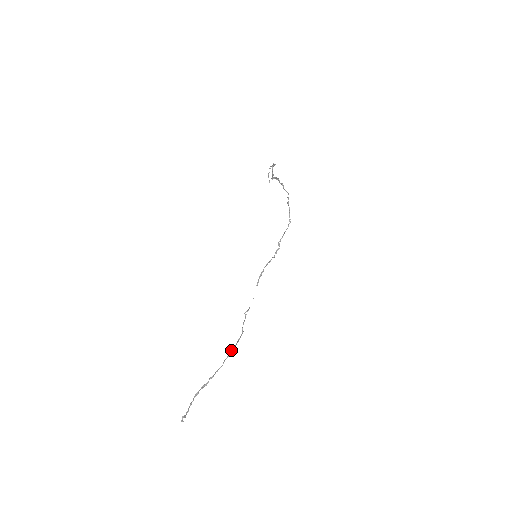
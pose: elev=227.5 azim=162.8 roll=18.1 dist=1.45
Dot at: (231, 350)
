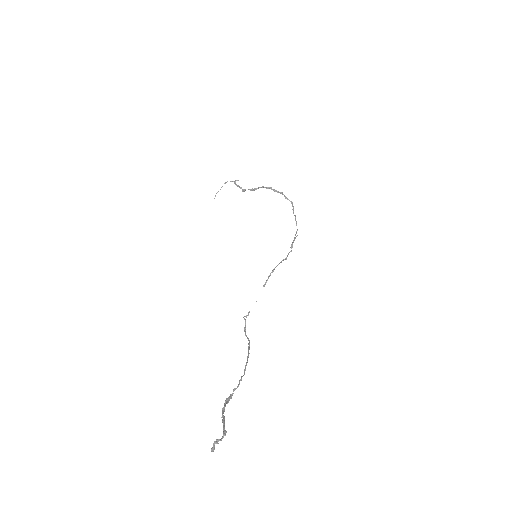
Dot at: (247, 356)
